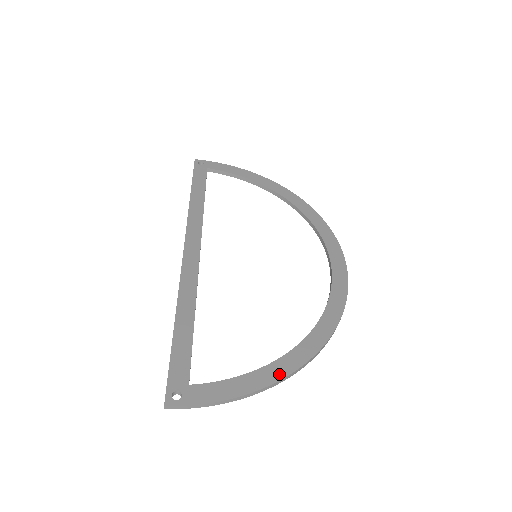
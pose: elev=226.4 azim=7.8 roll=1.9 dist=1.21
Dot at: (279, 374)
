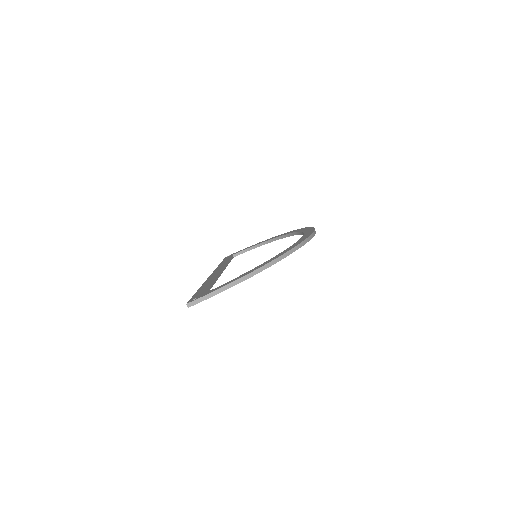
Dot at: (258, 267)
